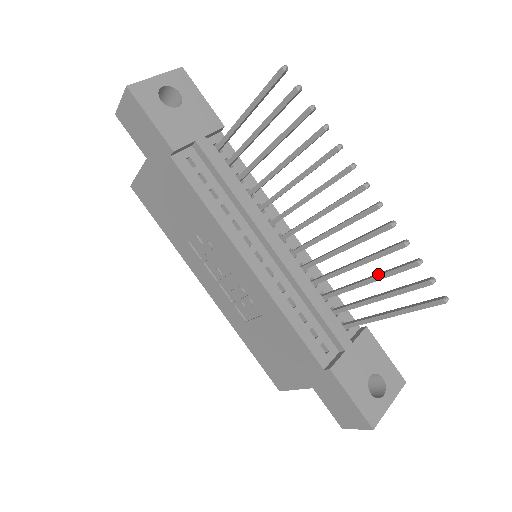
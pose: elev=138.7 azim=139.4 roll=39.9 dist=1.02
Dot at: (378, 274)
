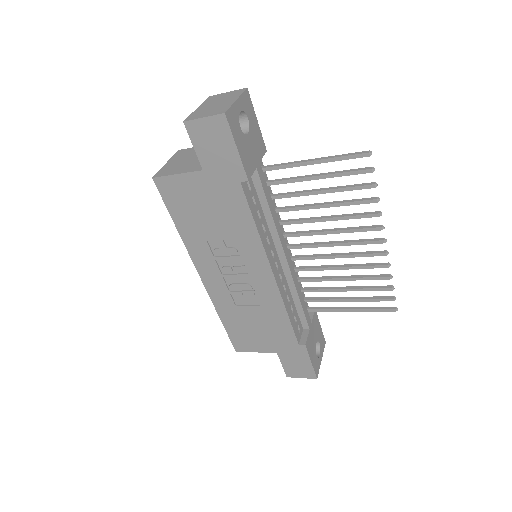
Dot at: (357, 287)
